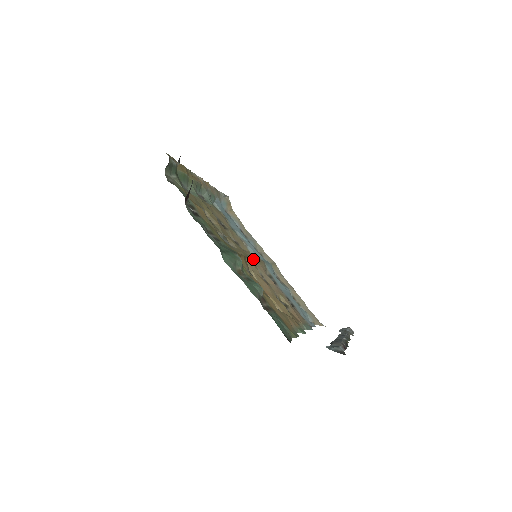
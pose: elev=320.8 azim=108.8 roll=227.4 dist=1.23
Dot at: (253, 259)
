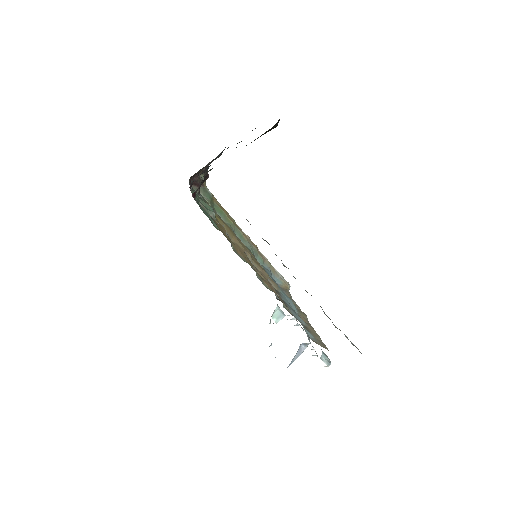
Dot at: (254, 259)
